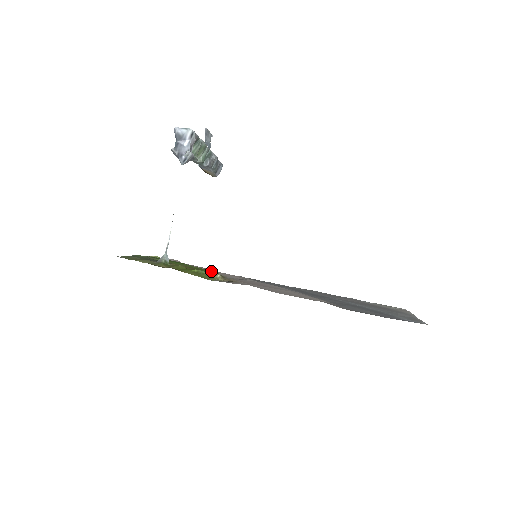
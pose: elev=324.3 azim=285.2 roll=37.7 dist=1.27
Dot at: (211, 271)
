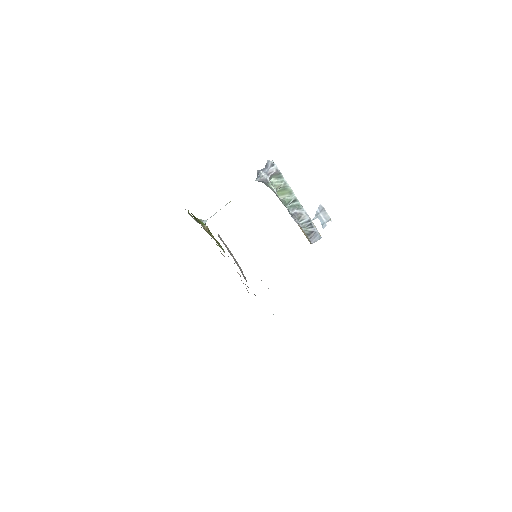
Dot at: occluded
